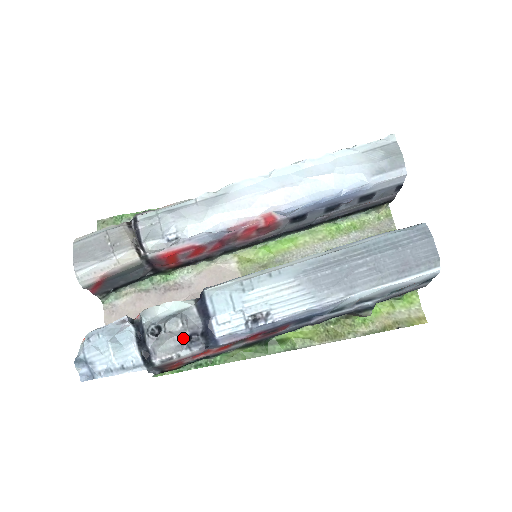
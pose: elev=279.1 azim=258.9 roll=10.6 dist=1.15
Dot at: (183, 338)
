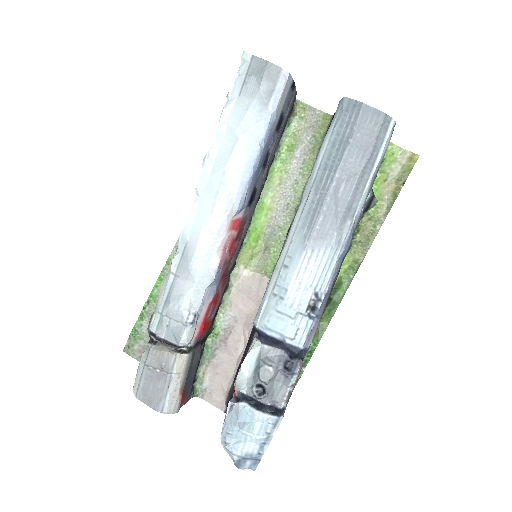
Dot at: (282, 373)
